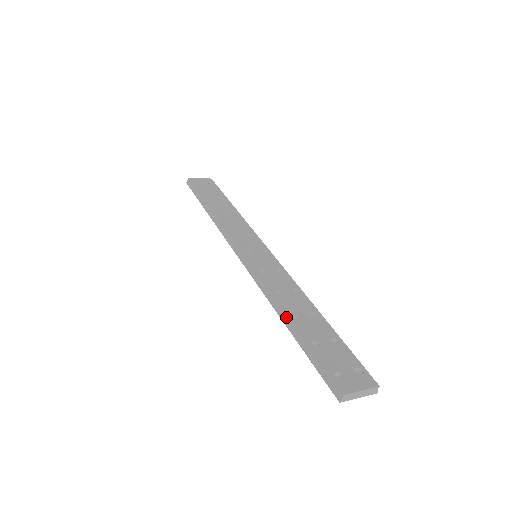
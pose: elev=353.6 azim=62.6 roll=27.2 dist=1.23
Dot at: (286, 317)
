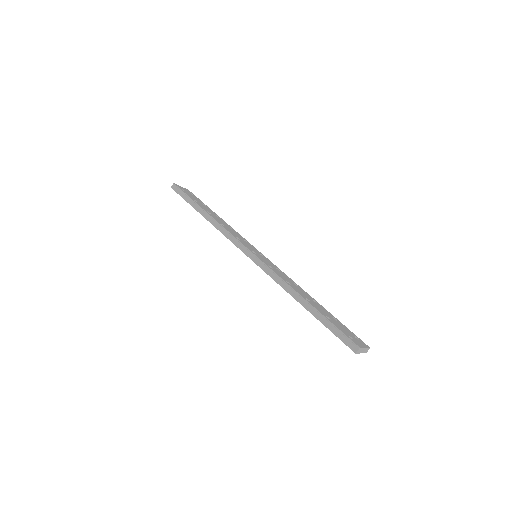
Dot at: (302, 299)
